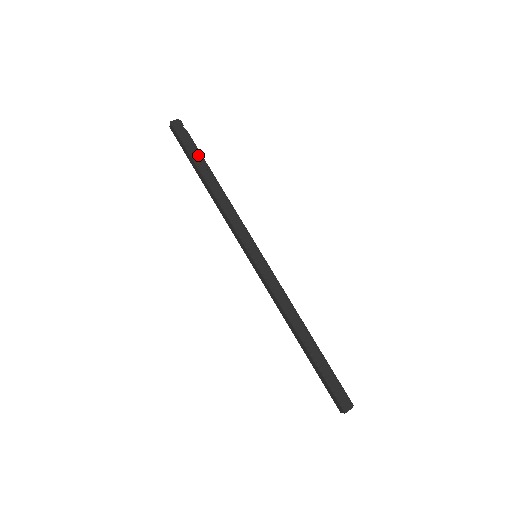
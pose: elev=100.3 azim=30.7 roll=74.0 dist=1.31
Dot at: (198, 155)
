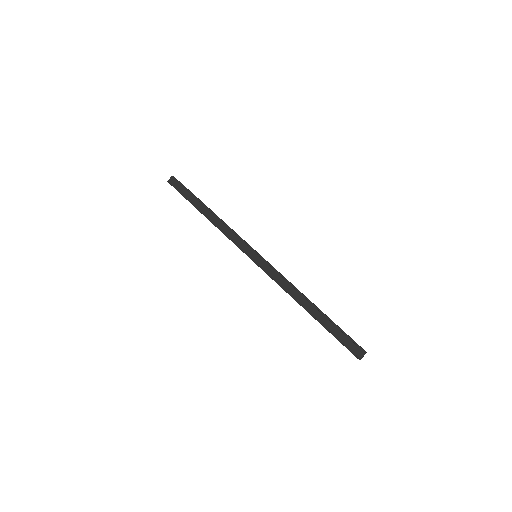
Dot at: (192, 197)
